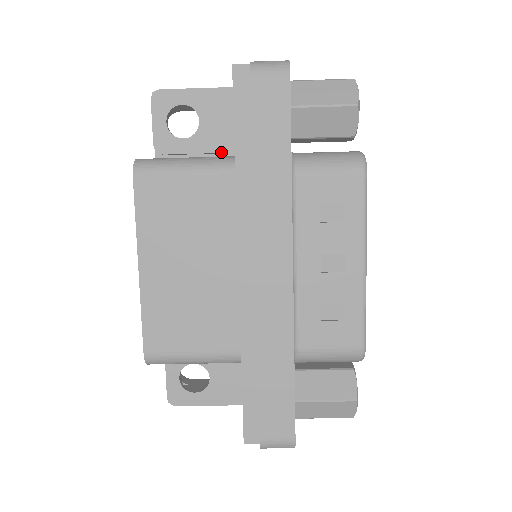
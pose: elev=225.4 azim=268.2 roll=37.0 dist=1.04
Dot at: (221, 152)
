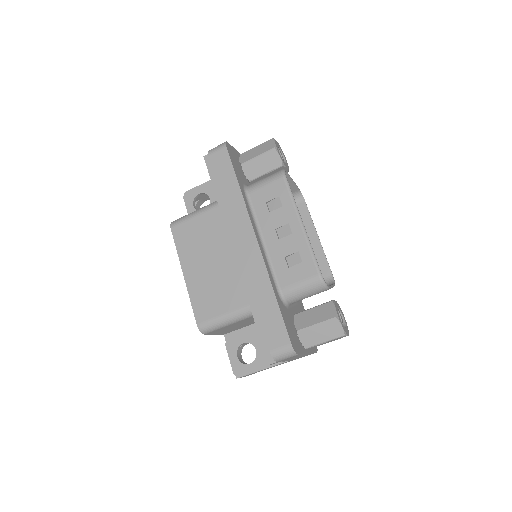
Dot at: occluded
